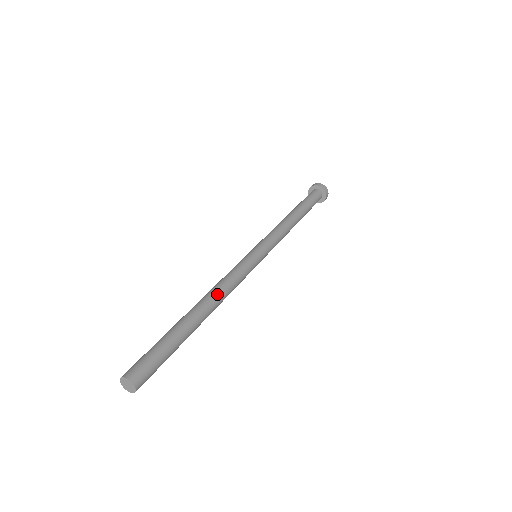
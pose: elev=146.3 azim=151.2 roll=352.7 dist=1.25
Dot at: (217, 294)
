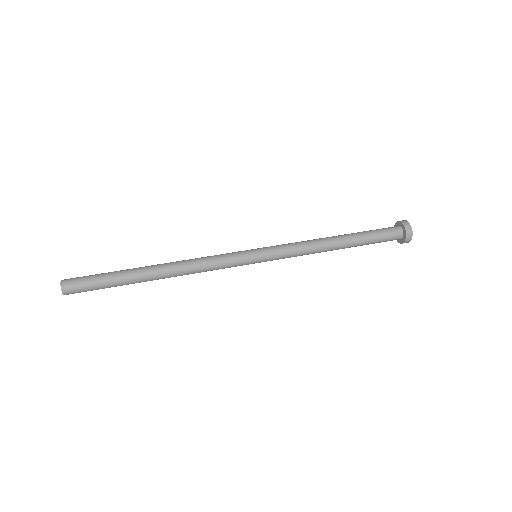
Dot at: (180, 264)
